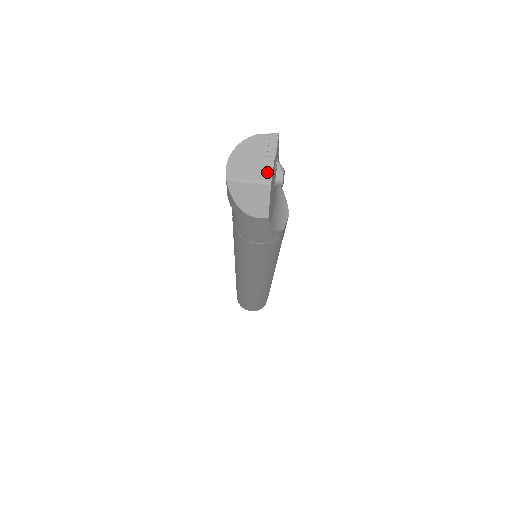
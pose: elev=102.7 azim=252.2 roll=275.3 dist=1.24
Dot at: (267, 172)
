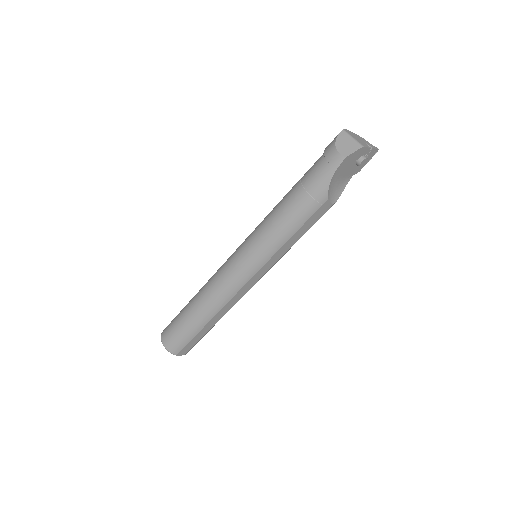
Dot at: (364, 145)
